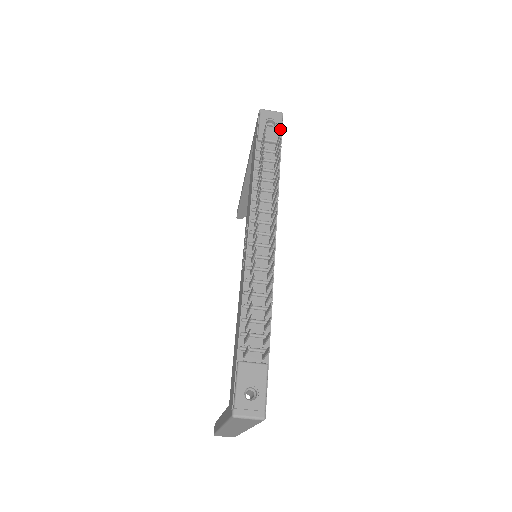
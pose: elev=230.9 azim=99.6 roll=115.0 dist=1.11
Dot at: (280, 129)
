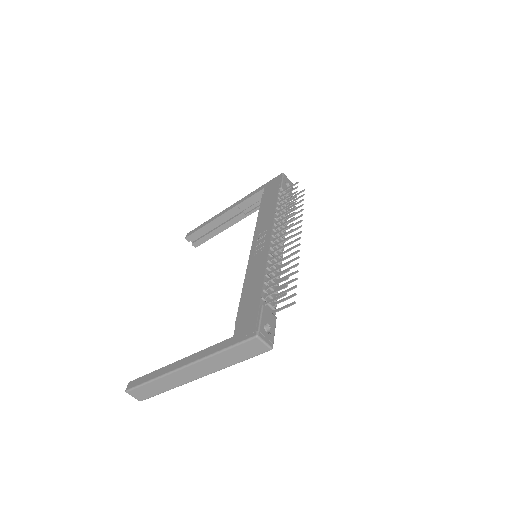
Dot at: occluded
